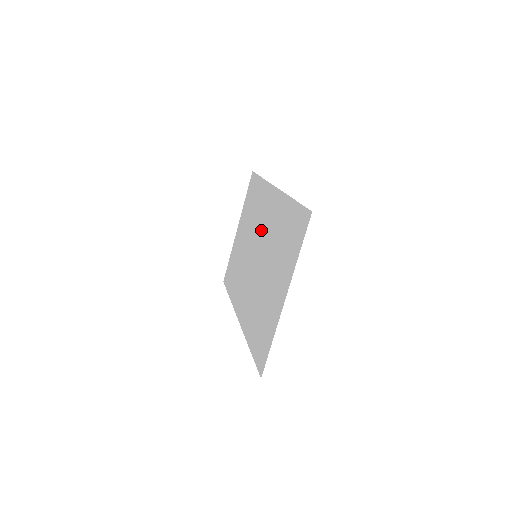
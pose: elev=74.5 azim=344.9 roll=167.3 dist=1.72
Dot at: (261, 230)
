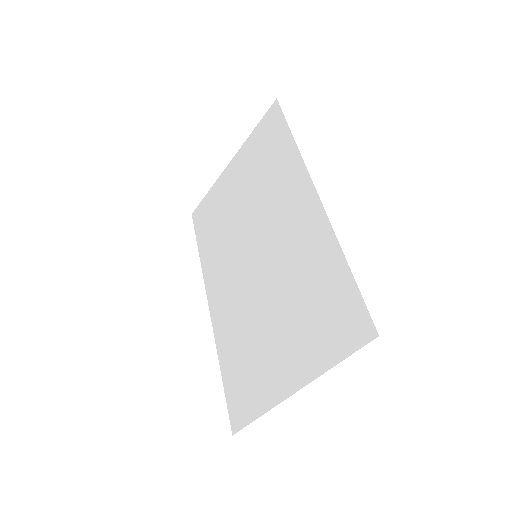
Dot at: (274, 229)
